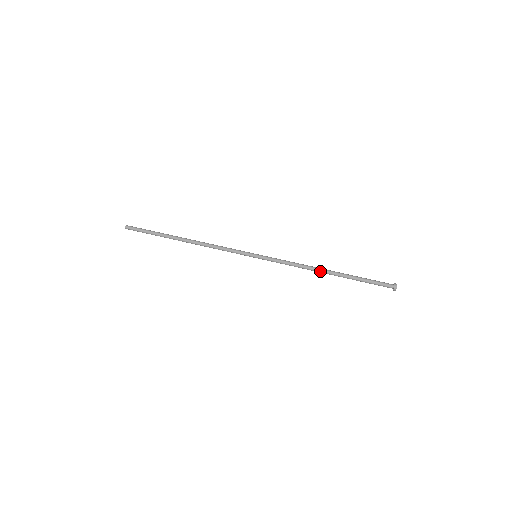
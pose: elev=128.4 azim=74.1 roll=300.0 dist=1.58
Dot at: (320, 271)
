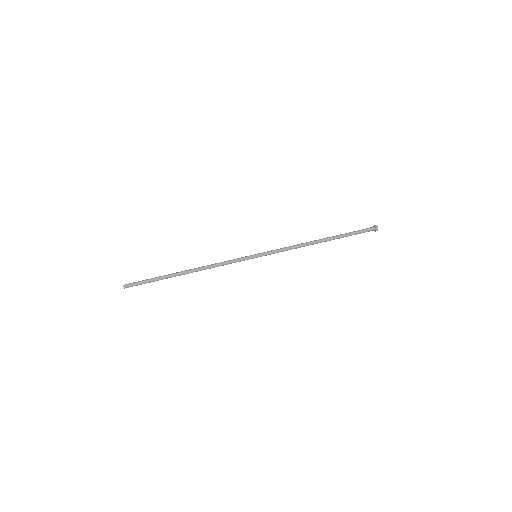
Dot at: (314, 243)
